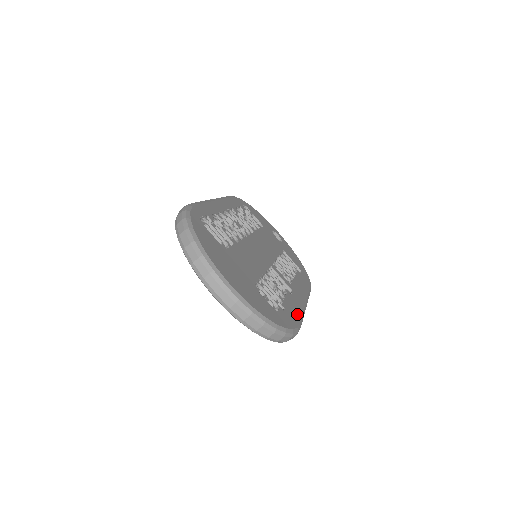
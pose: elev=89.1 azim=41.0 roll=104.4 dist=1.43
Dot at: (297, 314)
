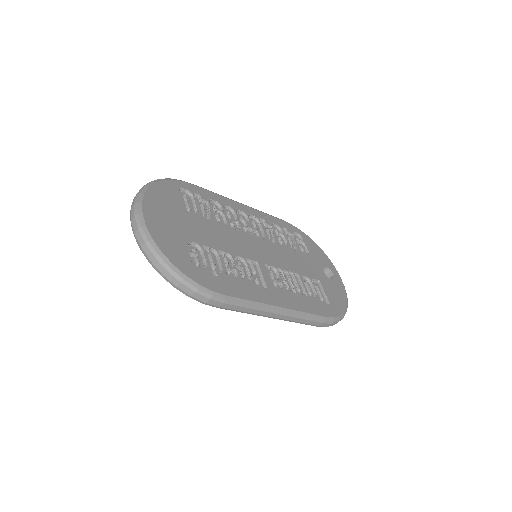
Dot at: (236, 293)
